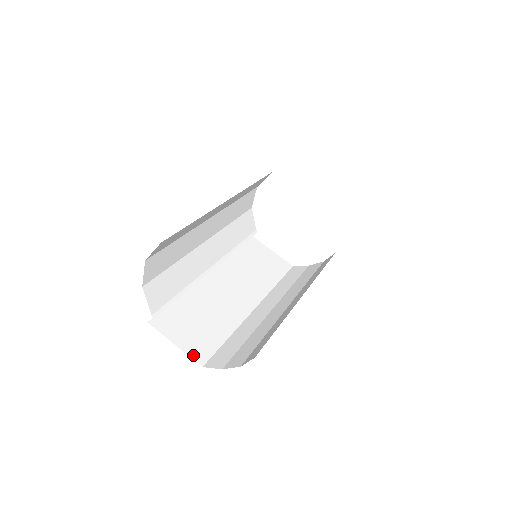
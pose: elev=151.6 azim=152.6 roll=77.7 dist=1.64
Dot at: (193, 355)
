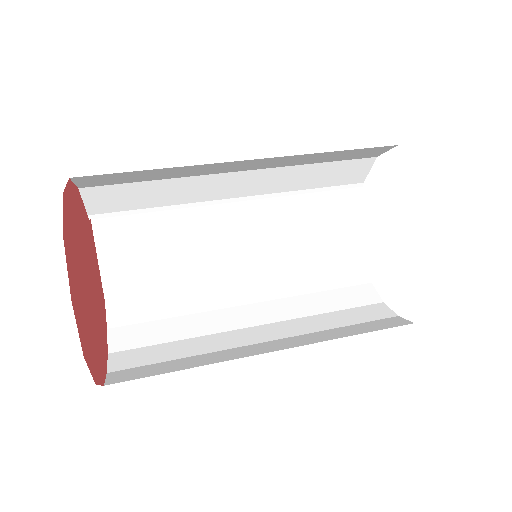
Dot at: (107, 283)
